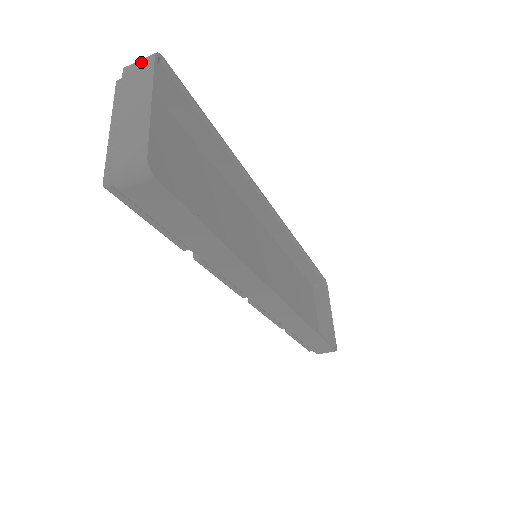
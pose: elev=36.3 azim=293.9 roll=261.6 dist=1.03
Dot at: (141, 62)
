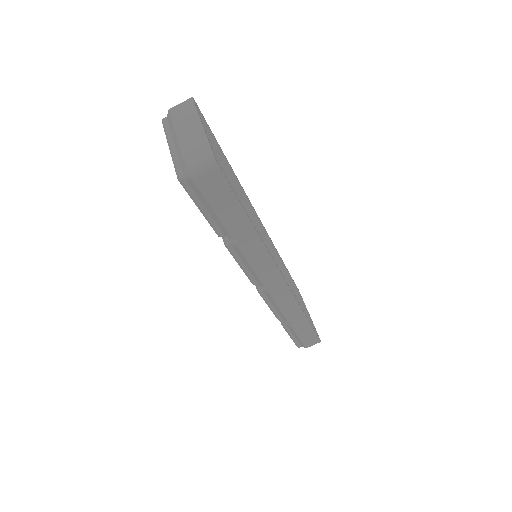
Dot at: (183, 104)
